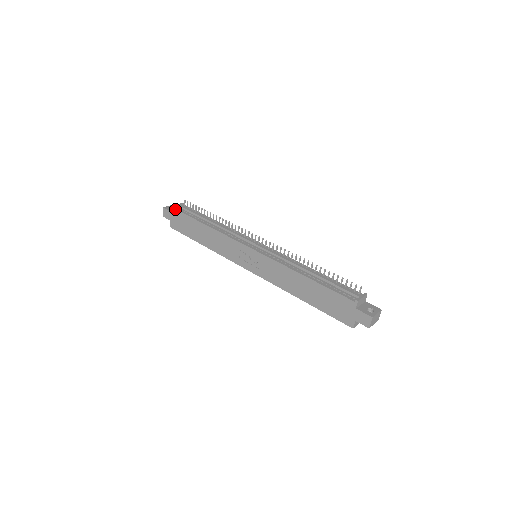
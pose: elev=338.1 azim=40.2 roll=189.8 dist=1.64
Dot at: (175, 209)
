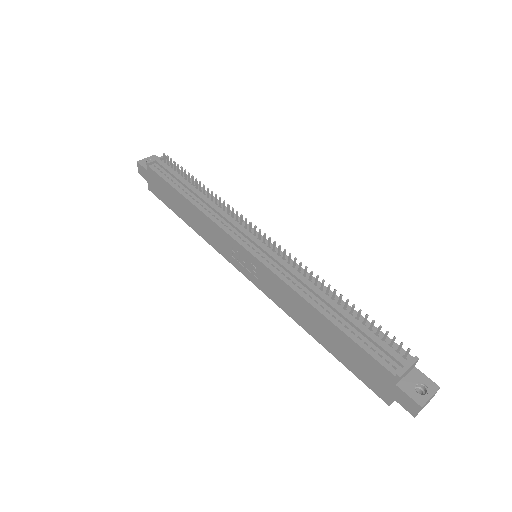
Dot at: (150, 168)
